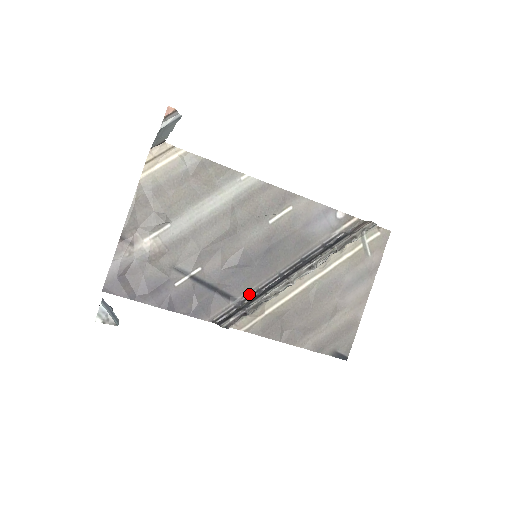
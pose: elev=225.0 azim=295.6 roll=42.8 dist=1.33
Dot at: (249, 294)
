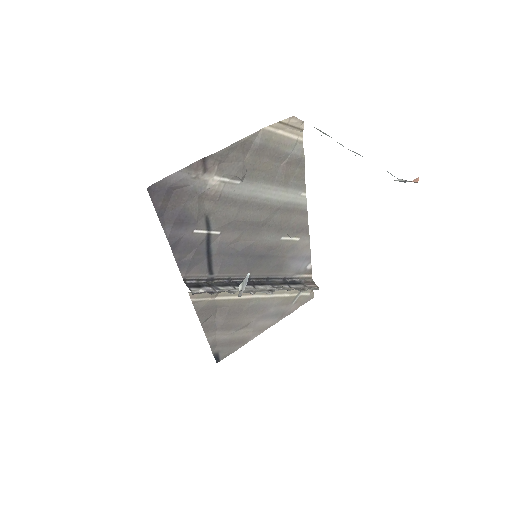
Dot at: (222, 277)
